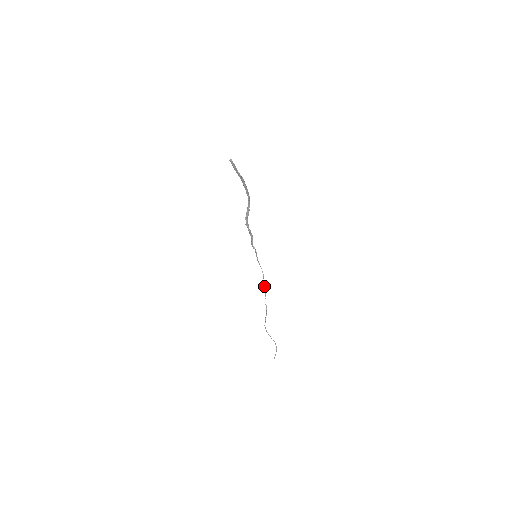
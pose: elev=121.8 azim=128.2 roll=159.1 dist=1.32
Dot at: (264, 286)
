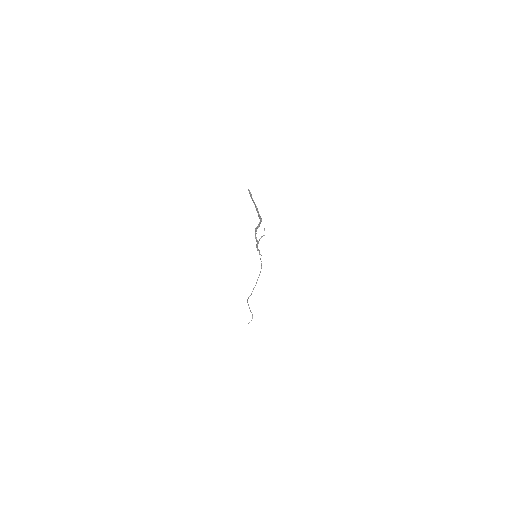
Dot at: occluded
